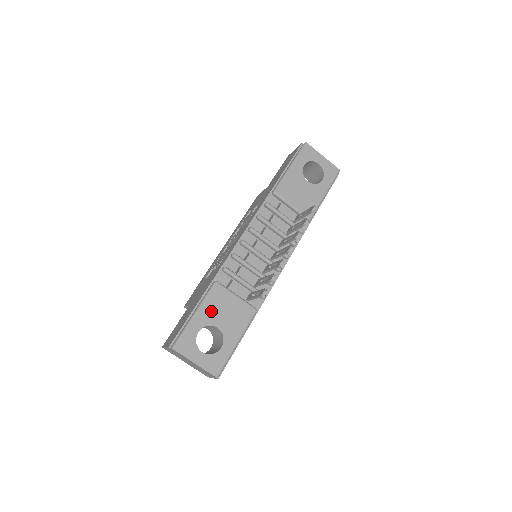
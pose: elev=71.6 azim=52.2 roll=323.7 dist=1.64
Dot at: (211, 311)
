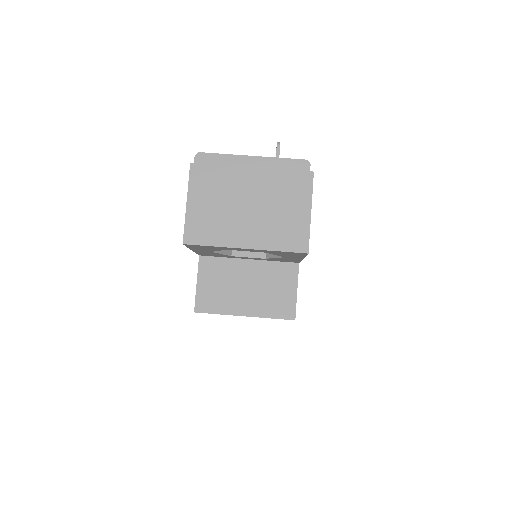
Dot at: occluded
